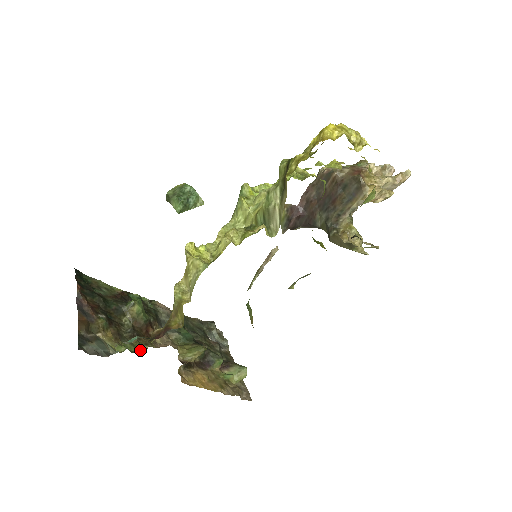
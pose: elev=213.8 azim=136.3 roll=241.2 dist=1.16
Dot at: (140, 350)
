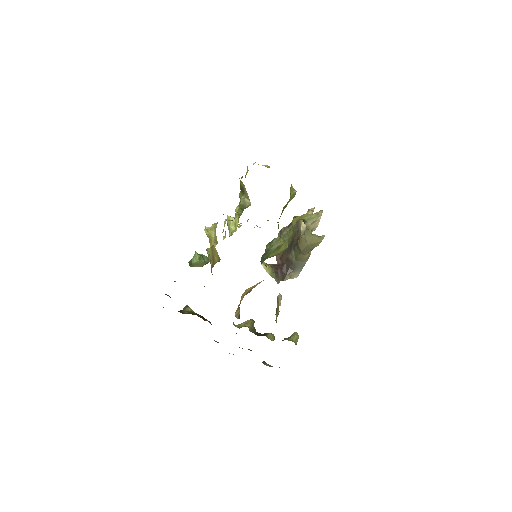
Dot at: occluded
